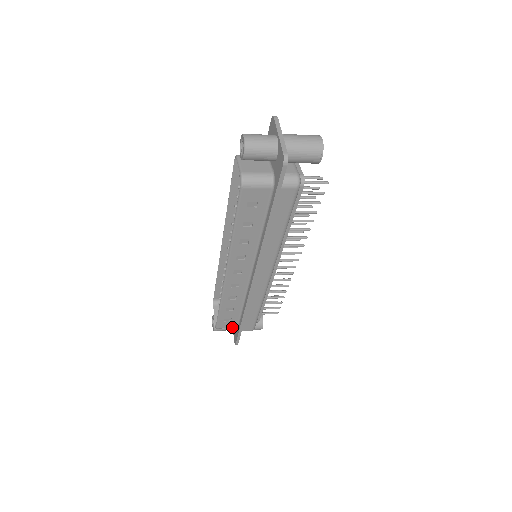
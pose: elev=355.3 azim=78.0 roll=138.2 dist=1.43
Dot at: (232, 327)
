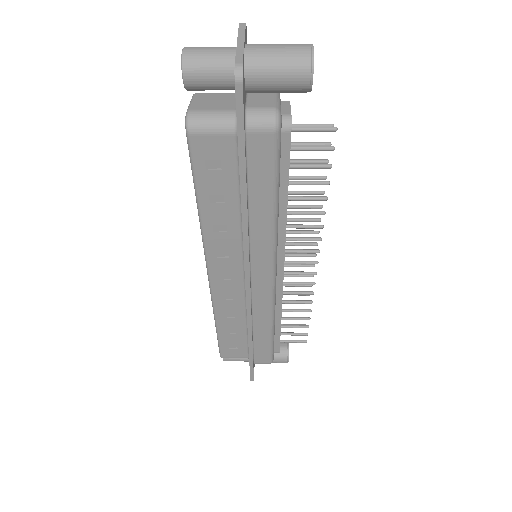
Dot at: (242, 357)
